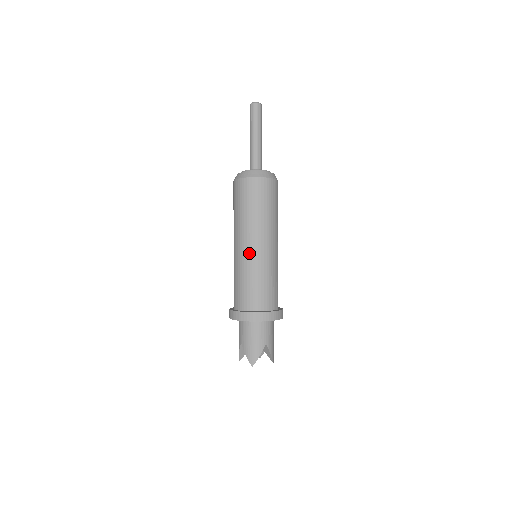
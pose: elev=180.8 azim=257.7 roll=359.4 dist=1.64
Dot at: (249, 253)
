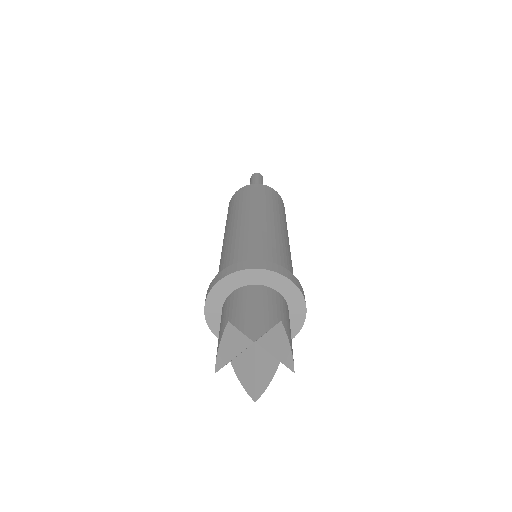
Dot at: (253, 223)
